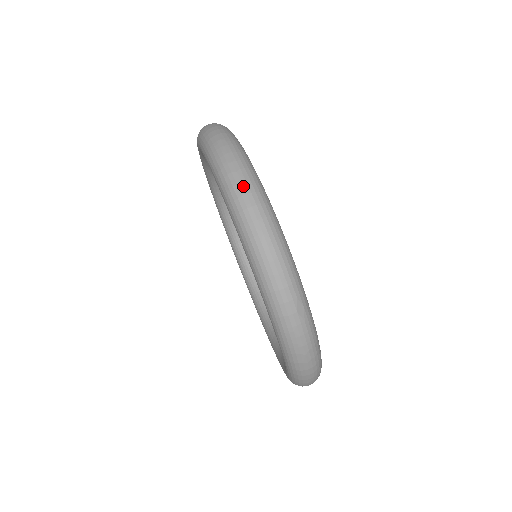
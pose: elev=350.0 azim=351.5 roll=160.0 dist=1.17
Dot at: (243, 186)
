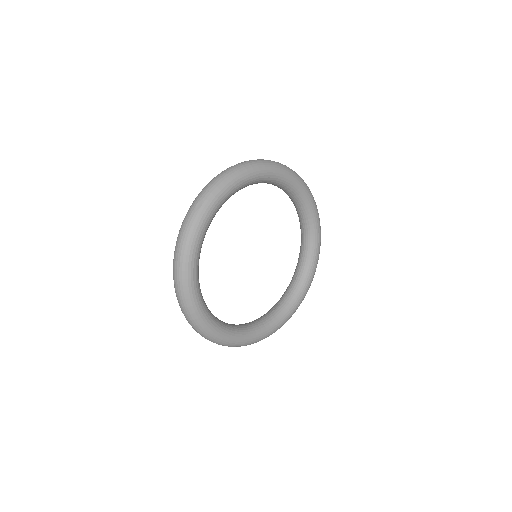
Dot at: (249, 161)
